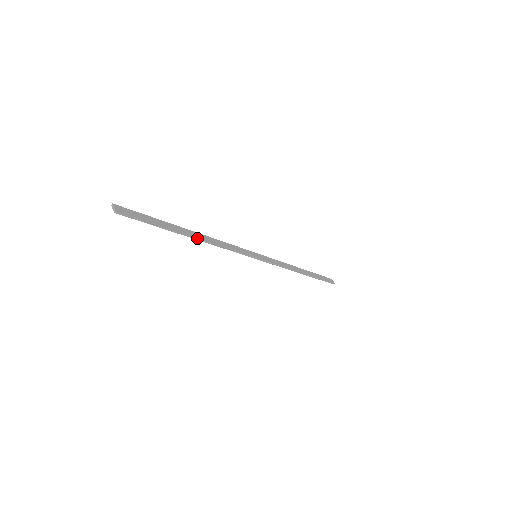
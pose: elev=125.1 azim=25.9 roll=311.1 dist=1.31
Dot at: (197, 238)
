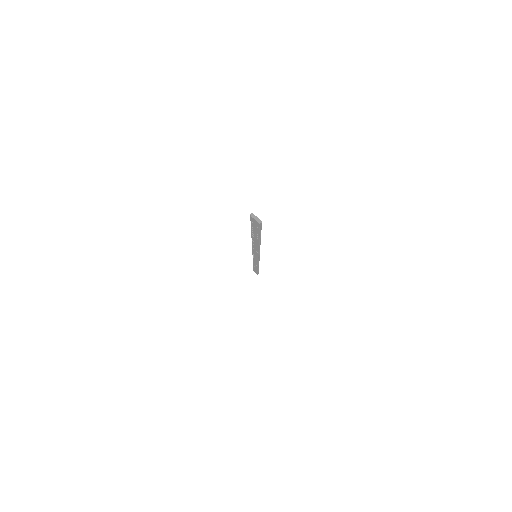
Dot at: (260, 244)
